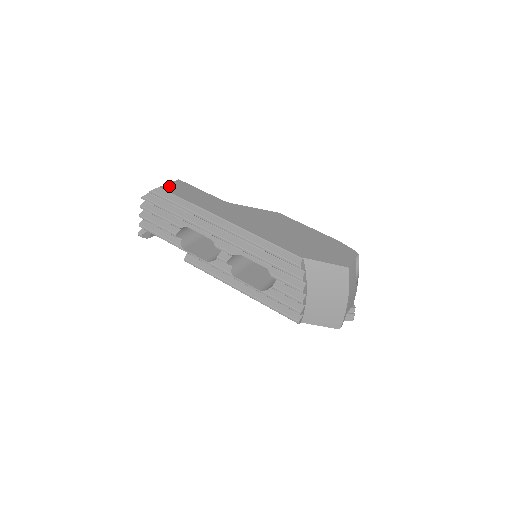
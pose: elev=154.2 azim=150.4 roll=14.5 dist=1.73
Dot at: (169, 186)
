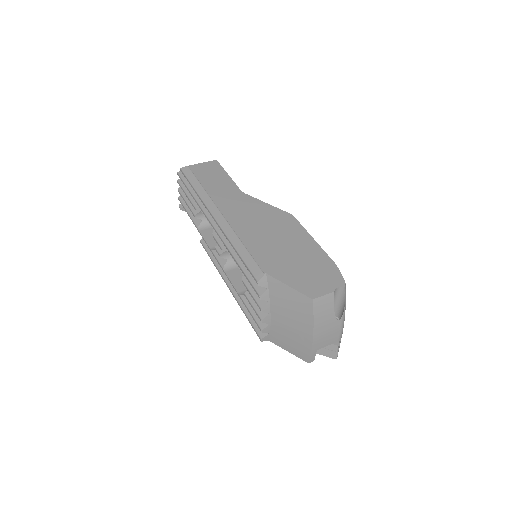
Dot at: (199, 166)
